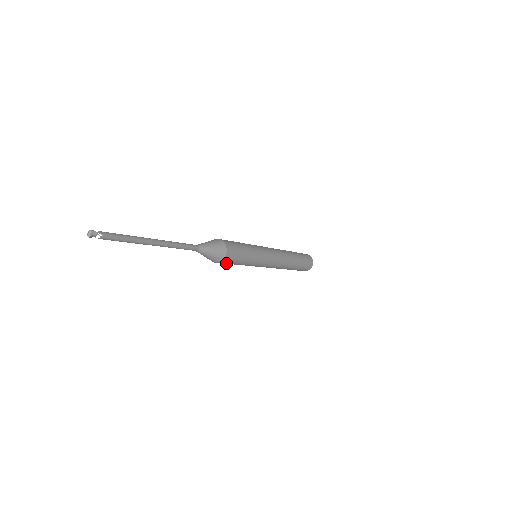
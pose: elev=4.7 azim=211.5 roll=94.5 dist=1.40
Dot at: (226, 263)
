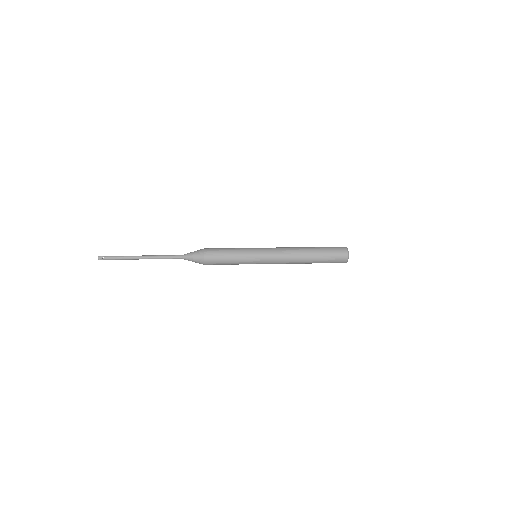
Dot at: (214, 263)
